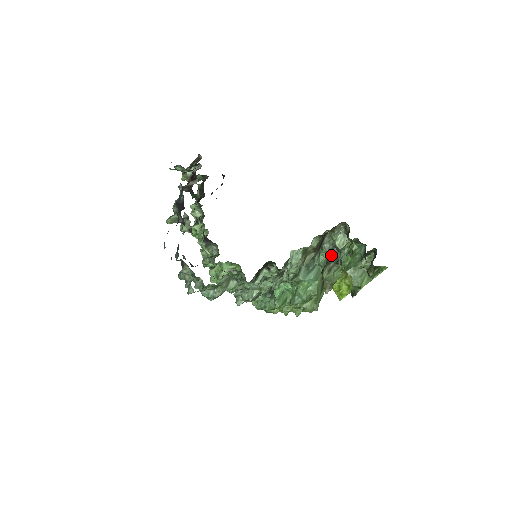
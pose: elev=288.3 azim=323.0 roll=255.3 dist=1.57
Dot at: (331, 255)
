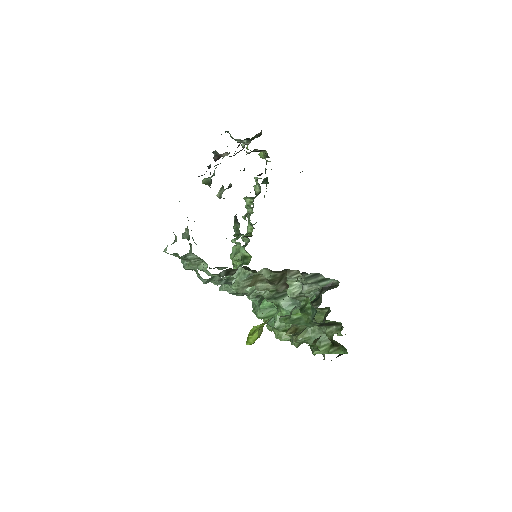
Dot at: occluded
